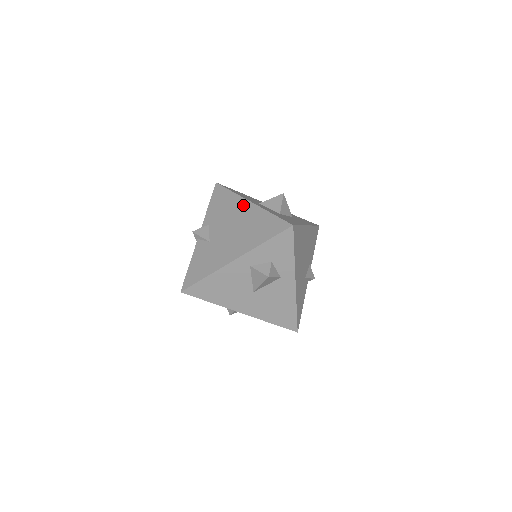
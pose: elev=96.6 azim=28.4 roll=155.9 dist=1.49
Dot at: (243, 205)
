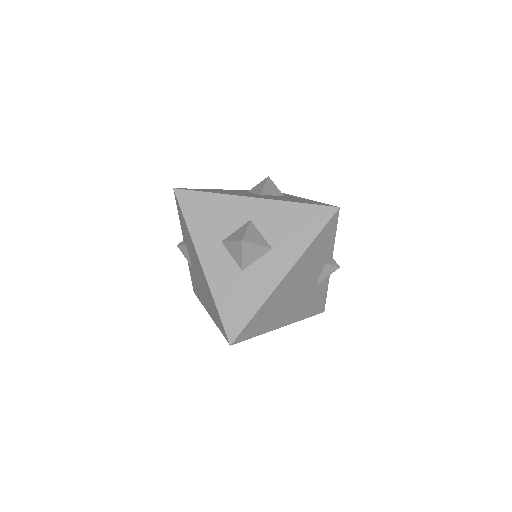
Dot at: (197, 260)
